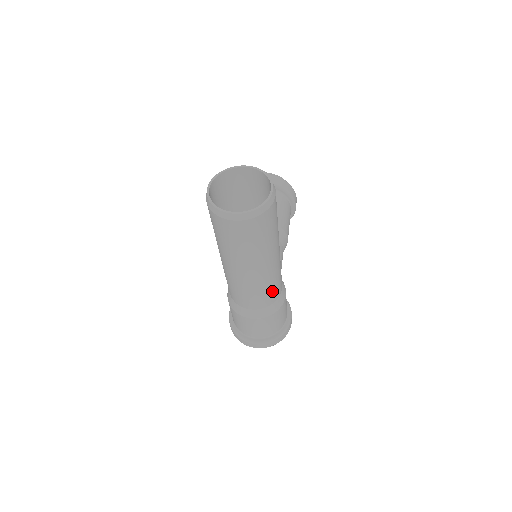
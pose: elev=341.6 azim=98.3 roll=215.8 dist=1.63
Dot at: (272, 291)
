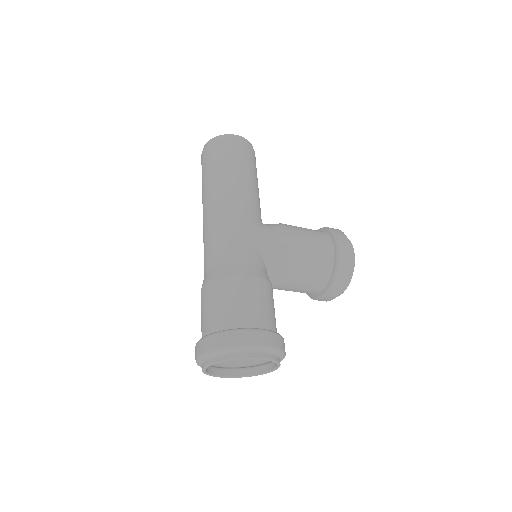
Dot at: (223, 242)
